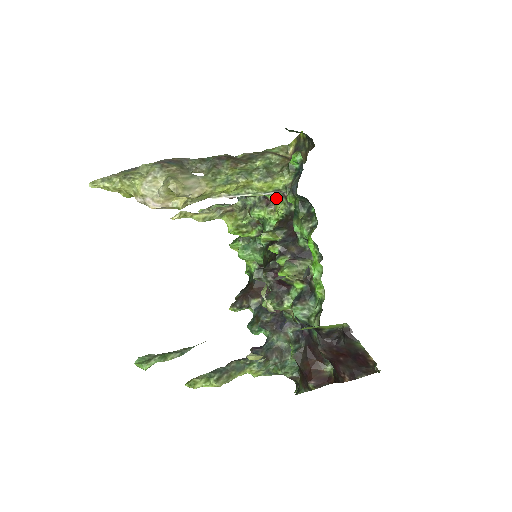
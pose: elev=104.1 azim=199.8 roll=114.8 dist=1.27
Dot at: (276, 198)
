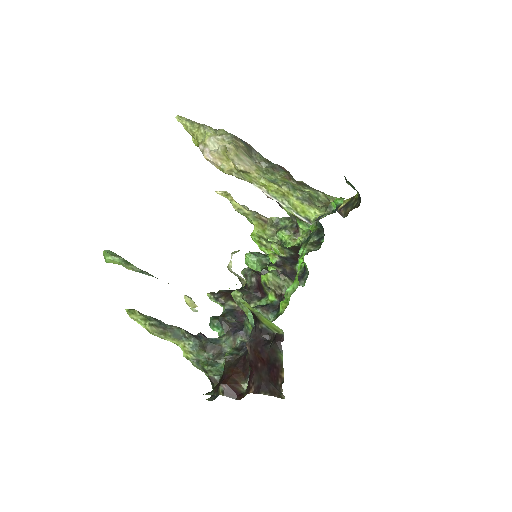
Dot at: (305, 231)
